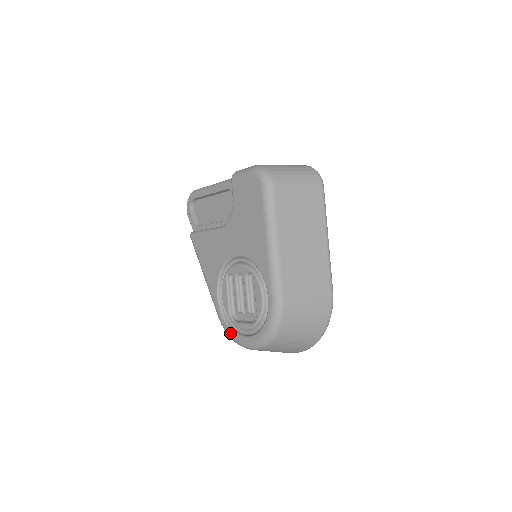
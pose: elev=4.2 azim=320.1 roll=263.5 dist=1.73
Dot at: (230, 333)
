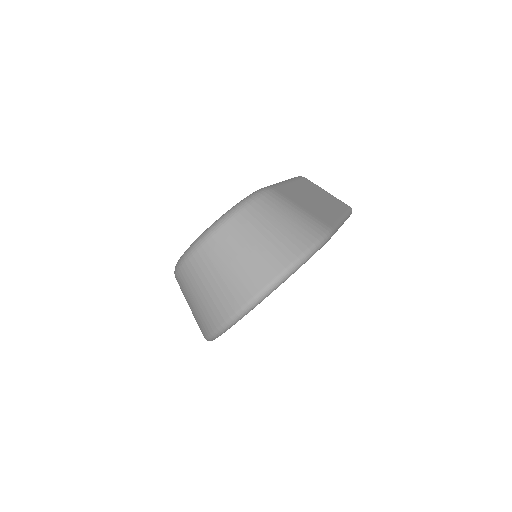
Dot at: occluded
